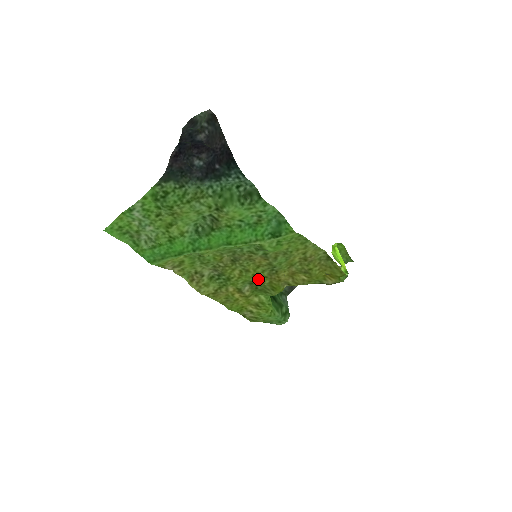
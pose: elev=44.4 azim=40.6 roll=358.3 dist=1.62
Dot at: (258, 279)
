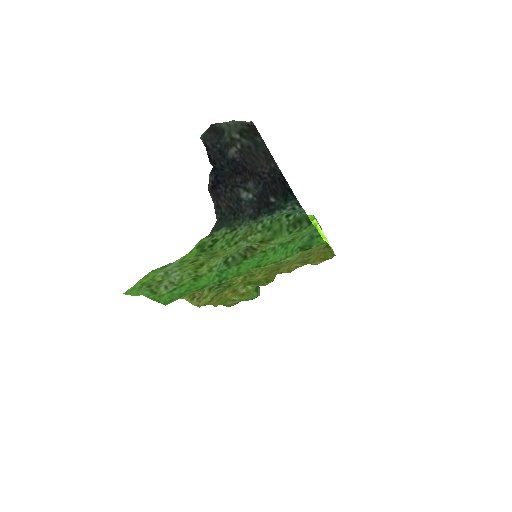
Dot at: (258, 278)
